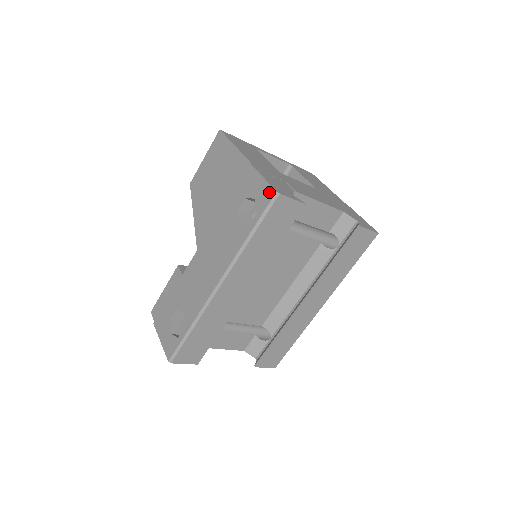
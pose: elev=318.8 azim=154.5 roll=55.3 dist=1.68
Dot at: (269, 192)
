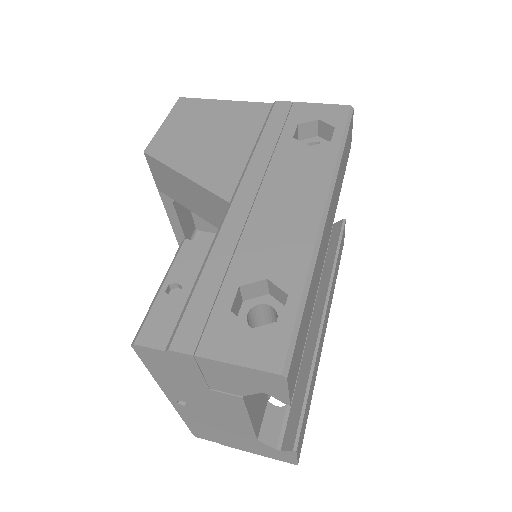
Dot at: (339, 108)
